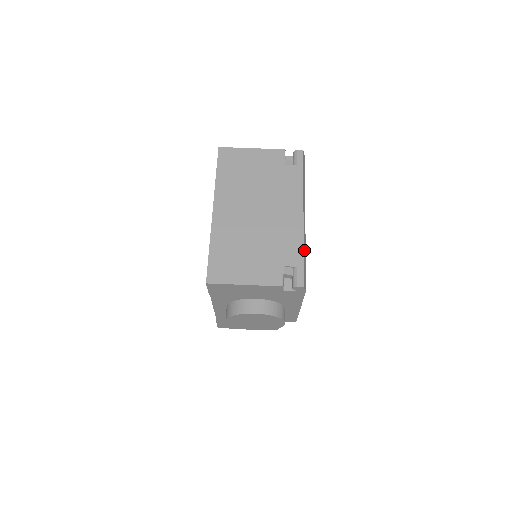
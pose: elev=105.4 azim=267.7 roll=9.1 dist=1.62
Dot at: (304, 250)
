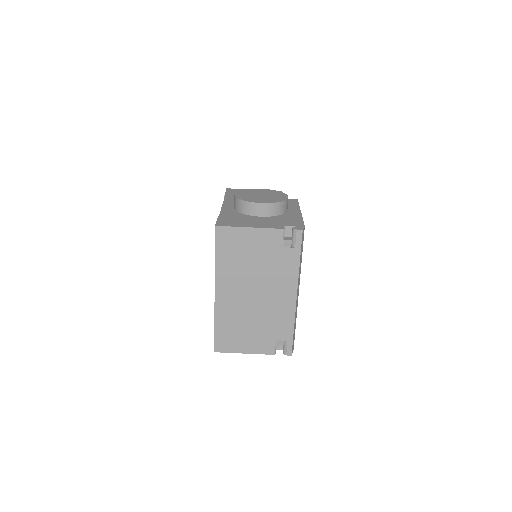
Dot at: (295, 324)
